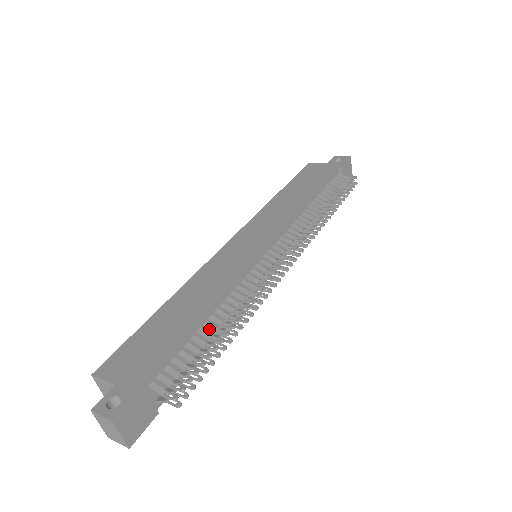
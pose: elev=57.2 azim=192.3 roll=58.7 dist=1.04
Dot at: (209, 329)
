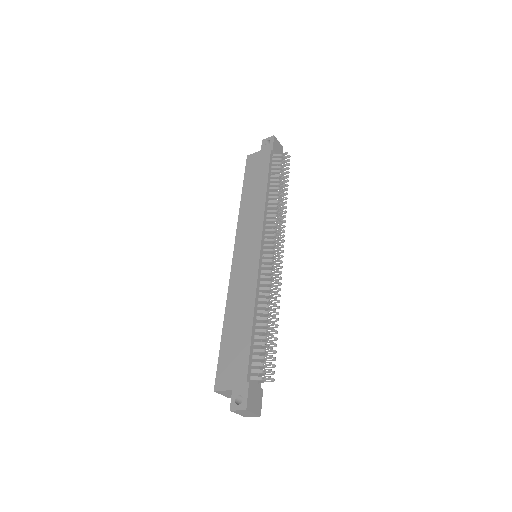
Dot at: (261, 326)
